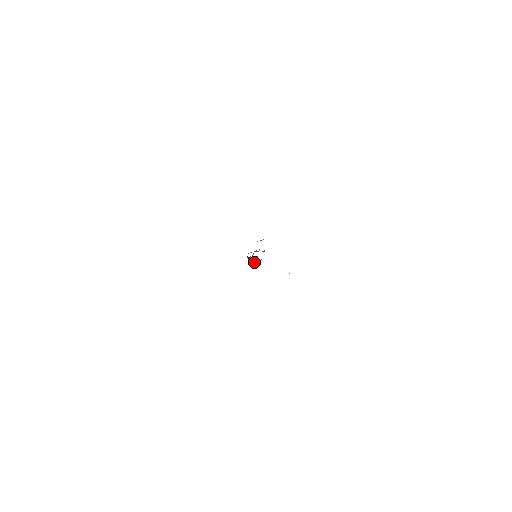
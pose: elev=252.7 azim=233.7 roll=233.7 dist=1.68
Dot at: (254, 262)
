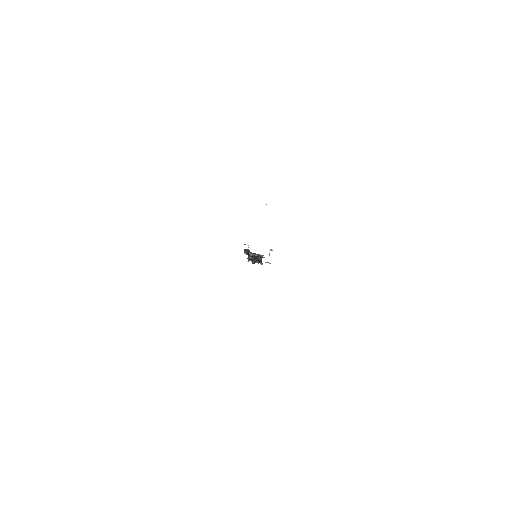
Dot at: occluded
